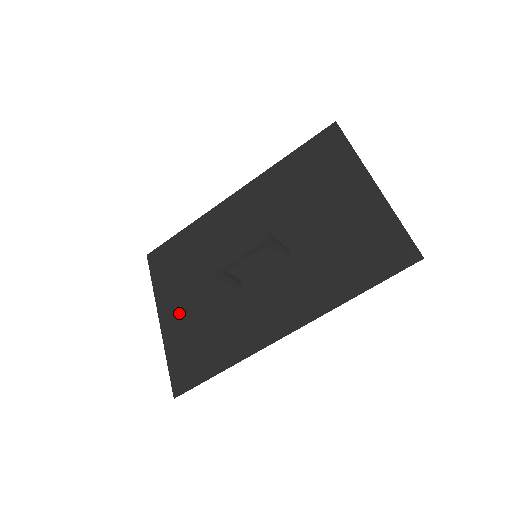
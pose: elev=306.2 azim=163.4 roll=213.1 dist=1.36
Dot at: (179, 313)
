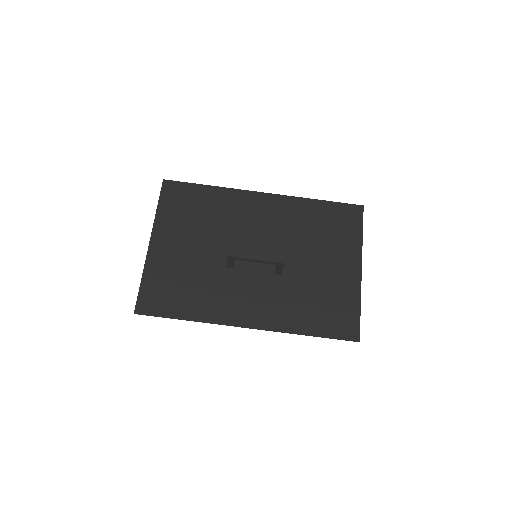
Dot at: (170, 251)
